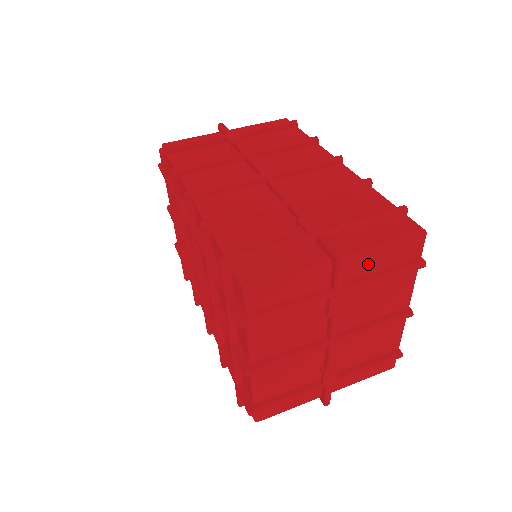
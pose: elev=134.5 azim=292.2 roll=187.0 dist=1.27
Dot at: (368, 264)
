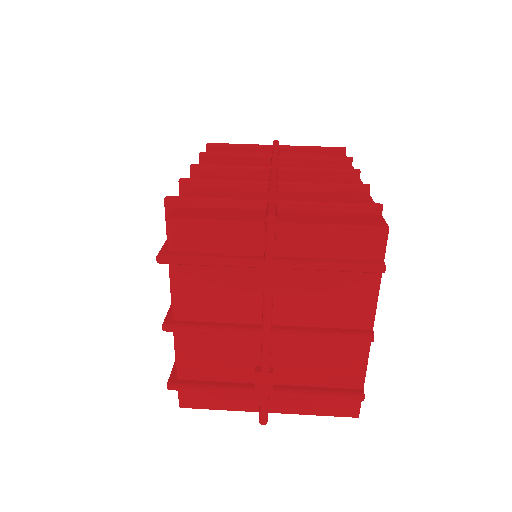
Dot at: (311, 244)
